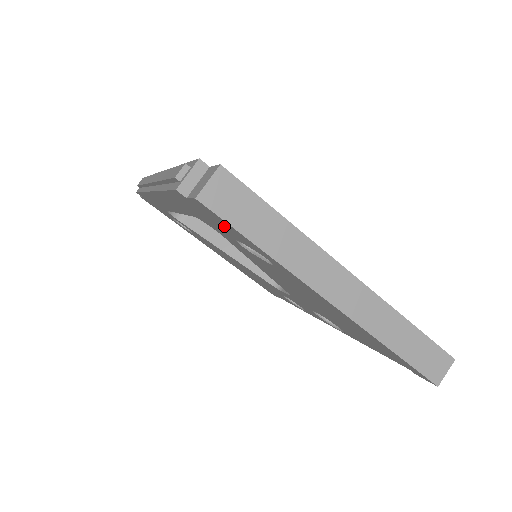
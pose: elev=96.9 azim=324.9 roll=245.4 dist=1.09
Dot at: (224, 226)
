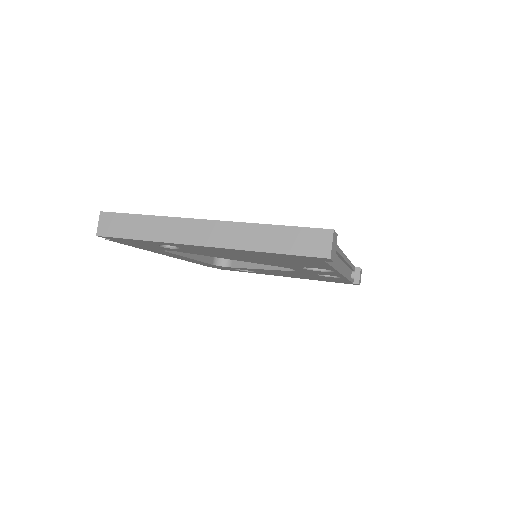
Dot at: (134, 242)
